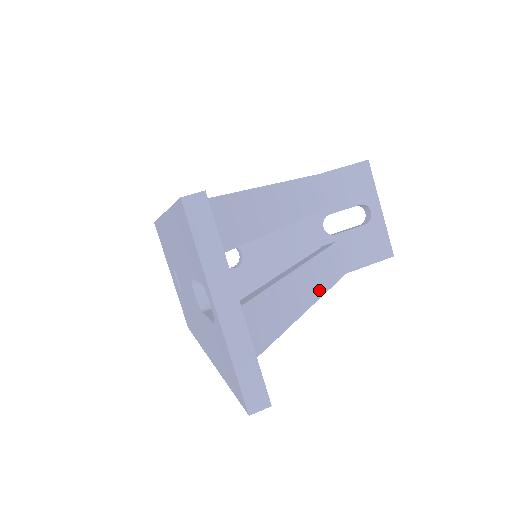
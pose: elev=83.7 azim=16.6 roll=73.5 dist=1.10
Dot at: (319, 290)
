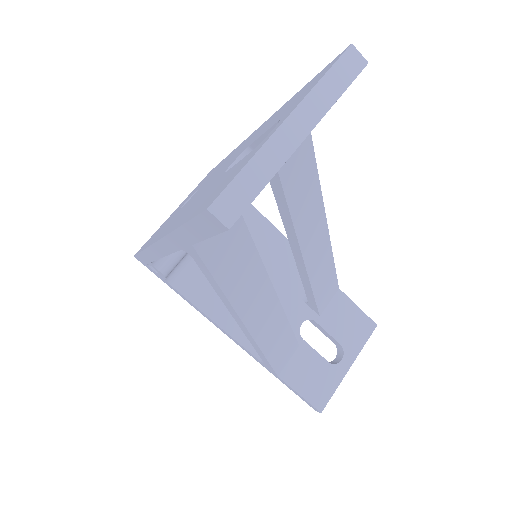
Dot at: (263, 339)
